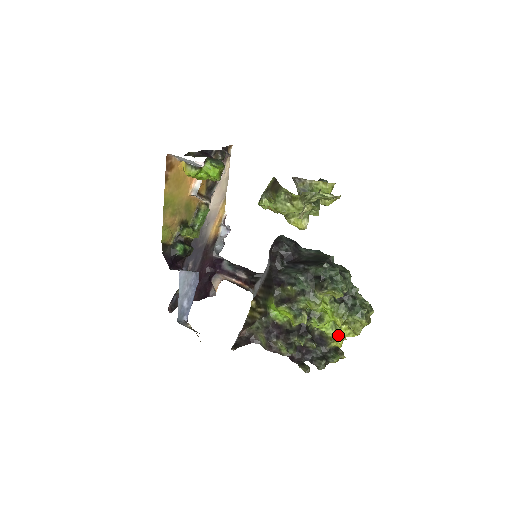
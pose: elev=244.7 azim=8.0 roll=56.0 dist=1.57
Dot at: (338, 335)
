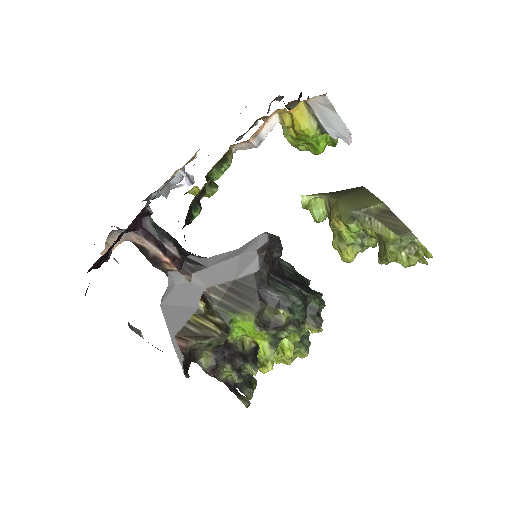
Dot at: (272, 362)
